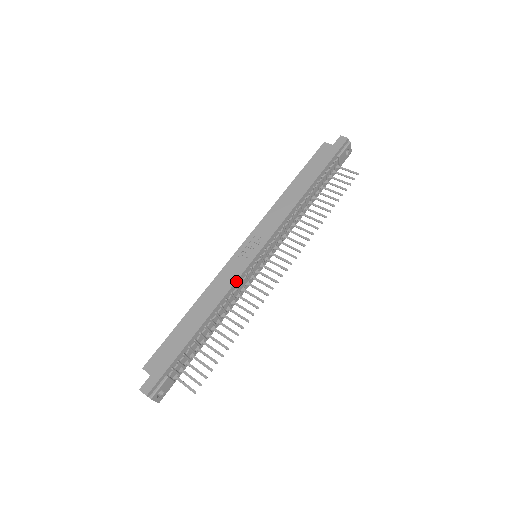
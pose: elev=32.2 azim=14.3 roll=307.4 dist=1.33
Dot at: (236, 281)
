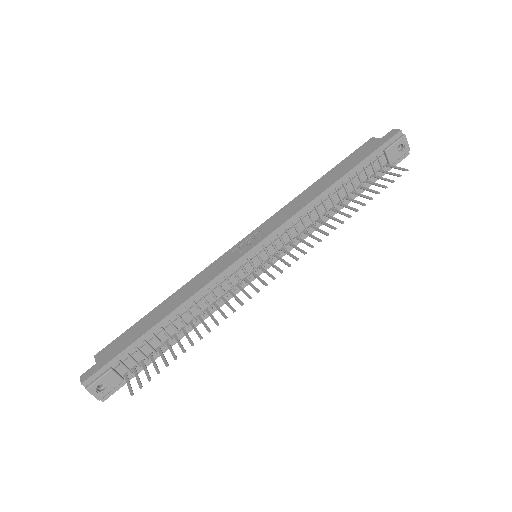
Dot at: (217, 276)
